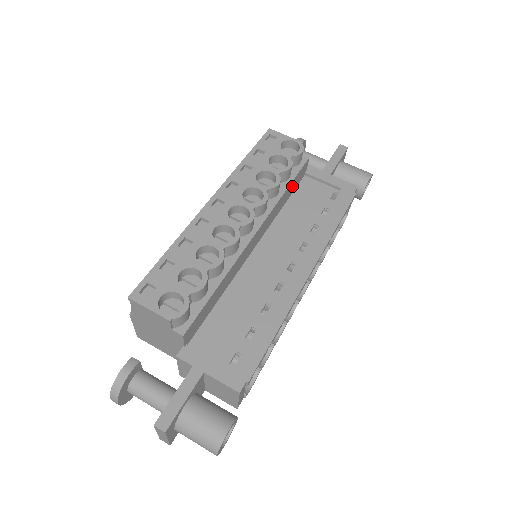
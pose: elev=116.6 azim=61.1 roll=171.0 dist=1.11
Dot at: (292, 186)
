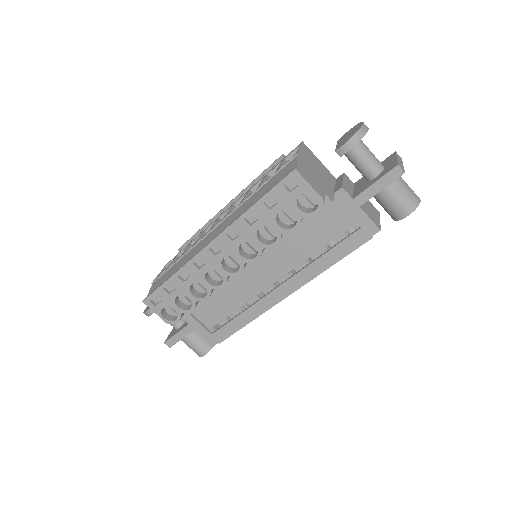
Dot at: occluded
